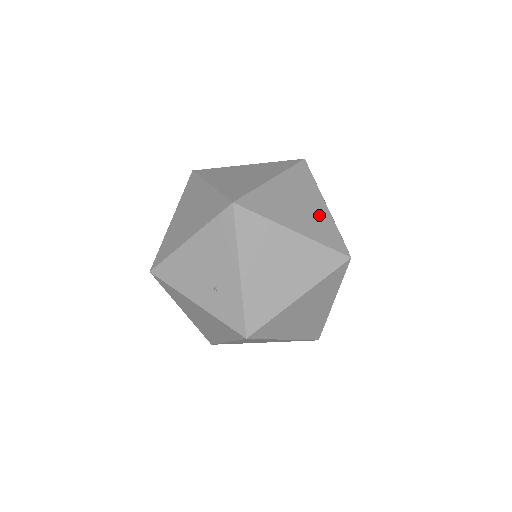
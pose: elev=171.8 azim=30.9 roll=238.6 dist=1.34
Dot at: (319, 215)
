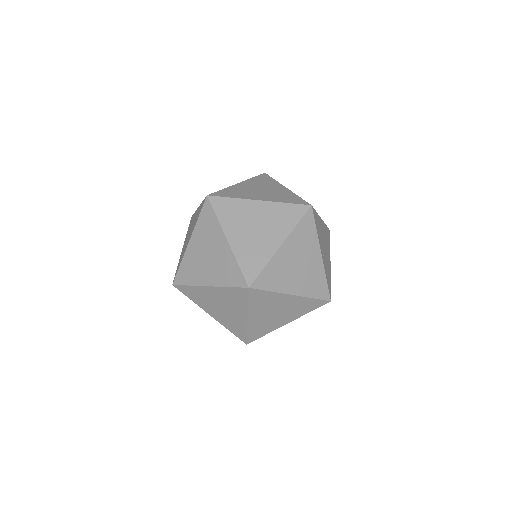
Dot at: occluded
